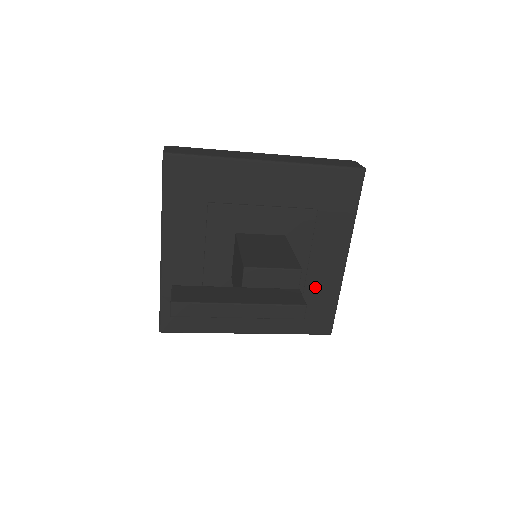
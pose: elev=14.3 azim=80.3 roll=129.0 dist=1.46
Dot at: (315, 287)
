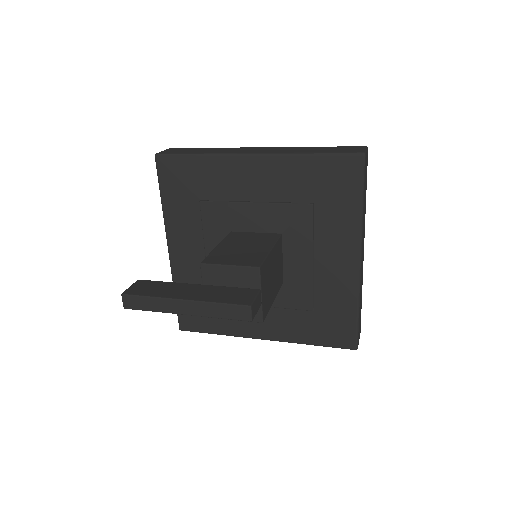
Dot at: (327, 293)
